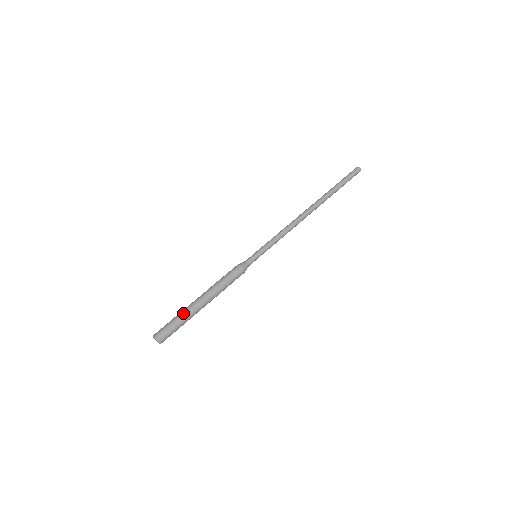
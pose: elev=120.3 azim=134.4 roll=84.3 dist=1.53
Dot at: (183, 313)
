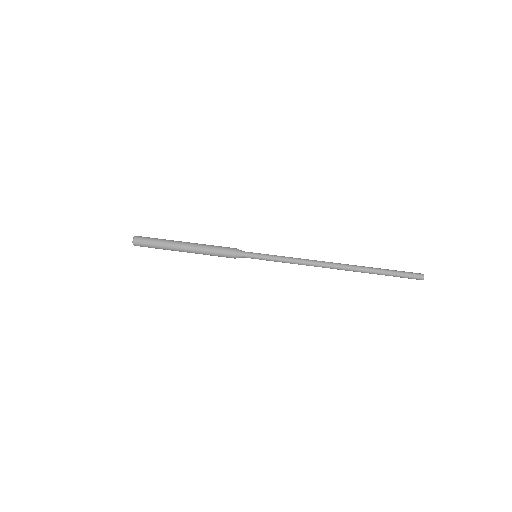
Dot at: (164, 244)
